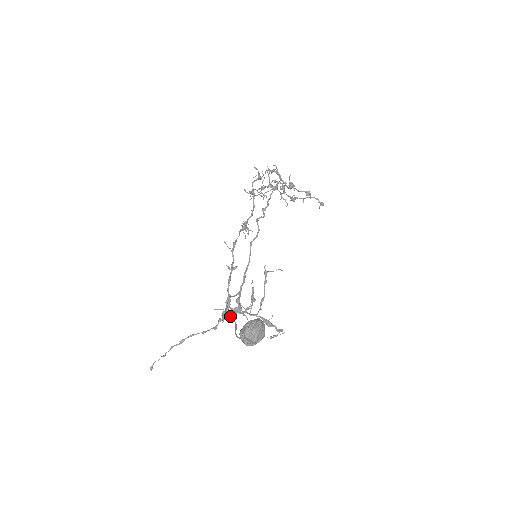
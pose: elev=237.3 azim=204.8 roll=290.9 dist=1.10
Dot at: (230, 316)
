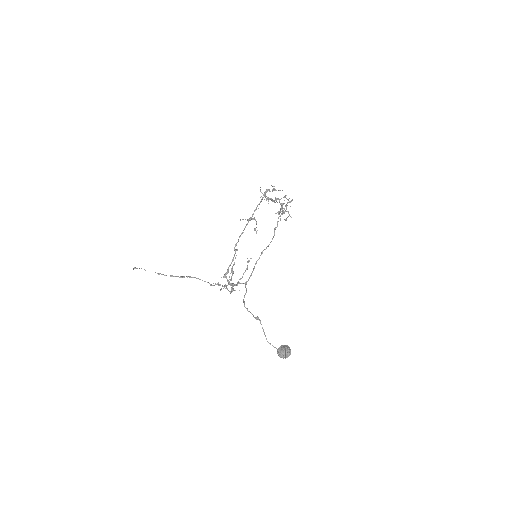
Dot at: (258, 318)
